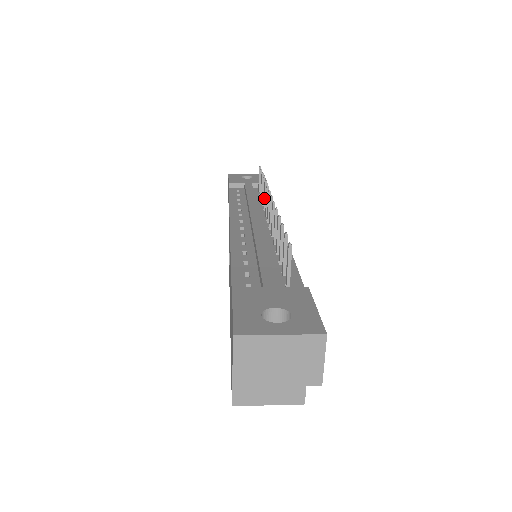
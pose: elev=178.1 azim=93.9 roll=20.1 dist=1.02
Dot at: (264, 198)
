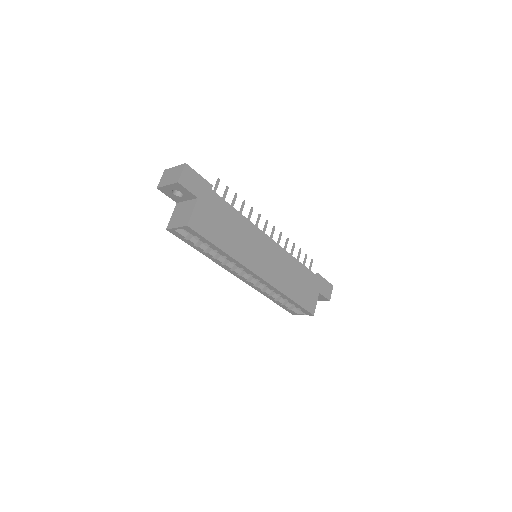
Dot at: (284, 246)
